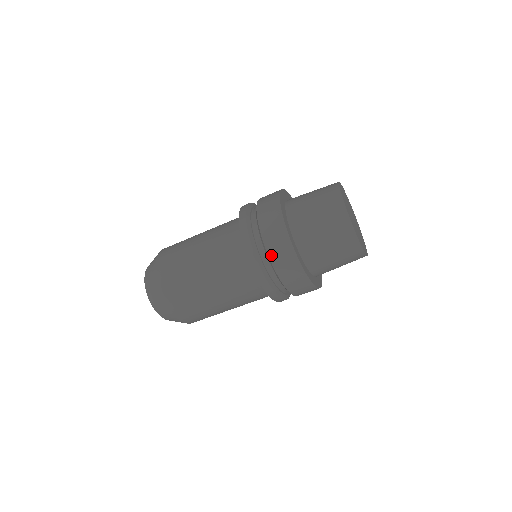
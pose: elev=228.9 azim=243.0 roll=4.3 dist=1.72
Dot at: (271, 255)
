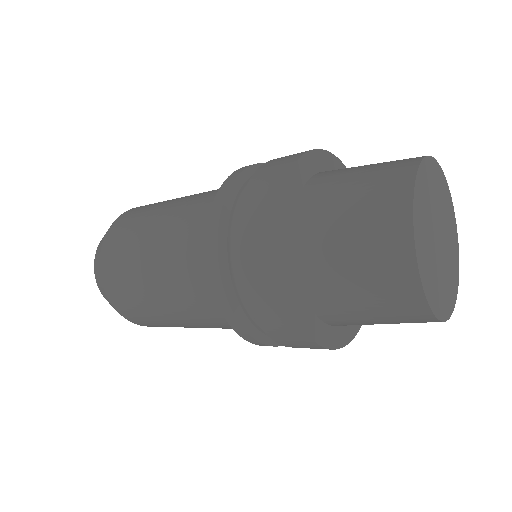
Dot at: (245, 283)
